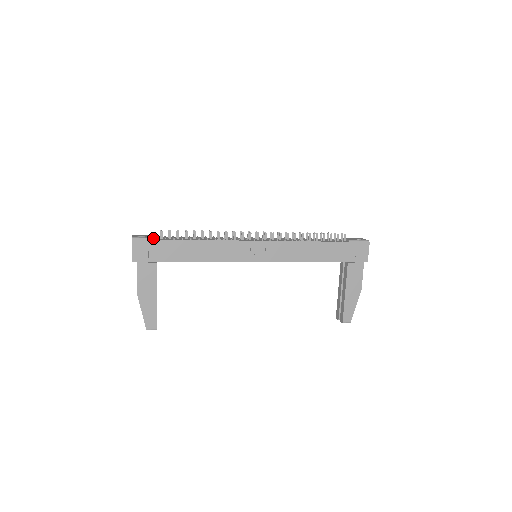
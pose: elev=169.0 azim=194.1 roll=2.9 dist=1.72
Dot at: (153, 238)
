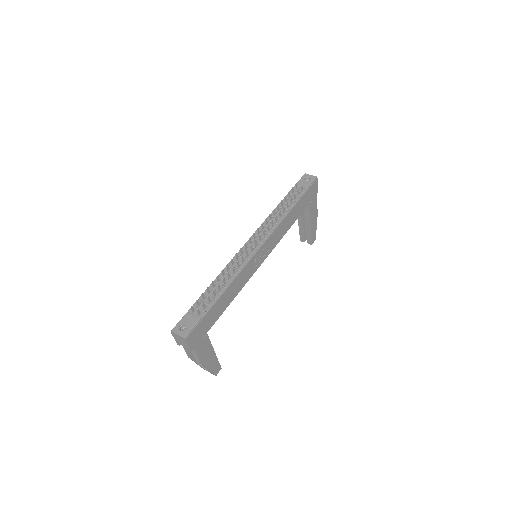
Dot at: (198, 322)
